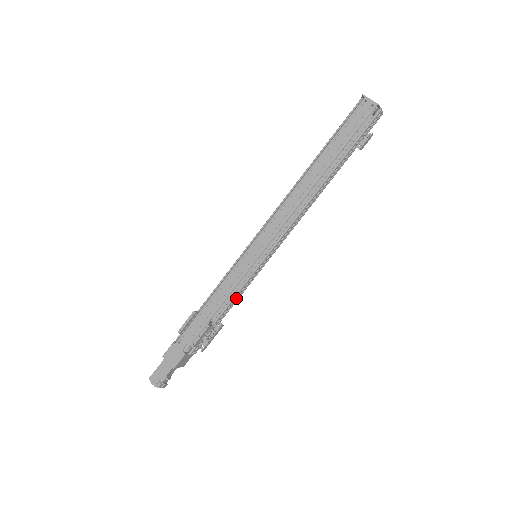
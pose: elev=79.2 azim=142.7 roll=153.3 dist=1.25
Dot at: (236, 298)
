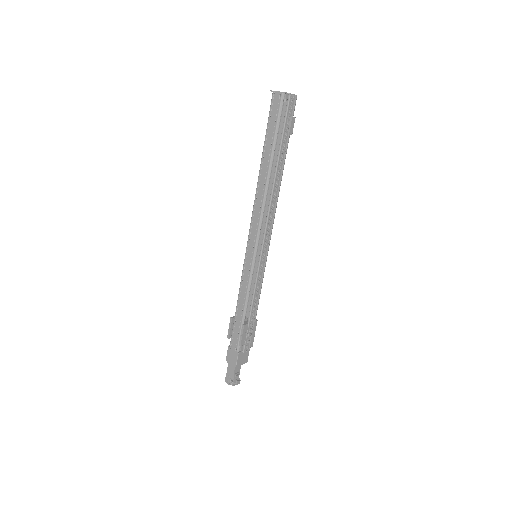
Dot at: (257, 295)
